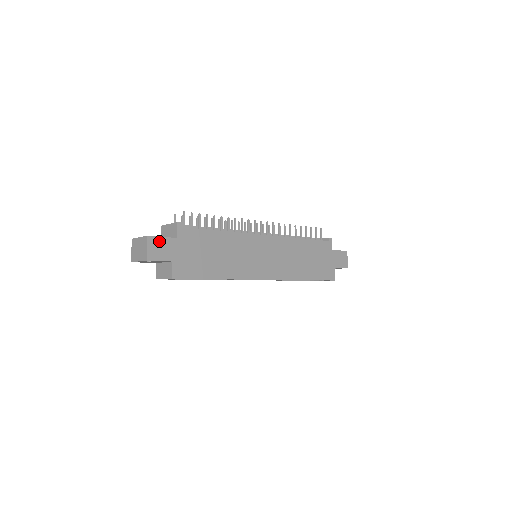
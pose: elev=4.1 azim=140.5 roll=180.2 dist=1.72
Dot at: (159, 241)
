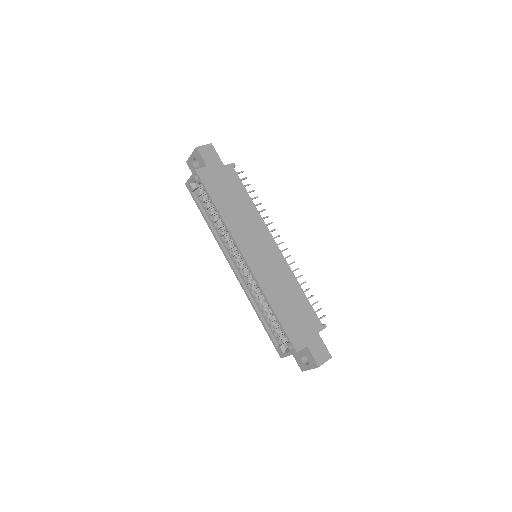
Dot at: (214, 153)
